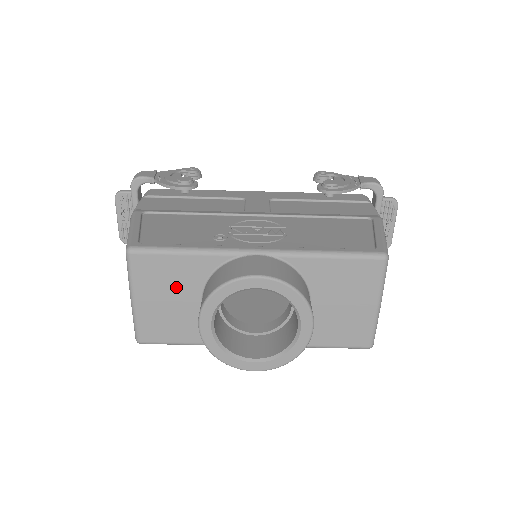
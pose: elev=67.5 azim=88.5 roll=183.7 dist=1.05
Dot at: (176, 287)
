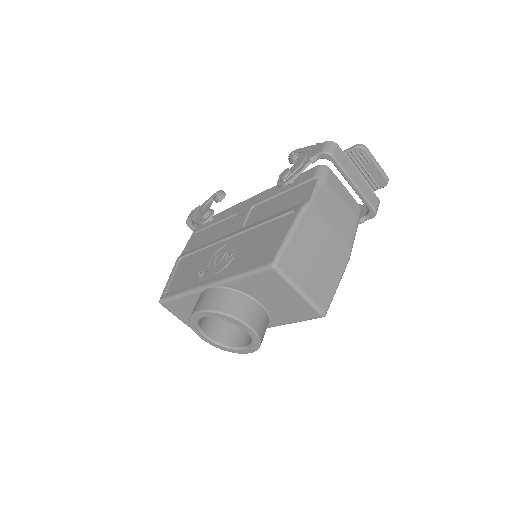
Dot at: occluded
